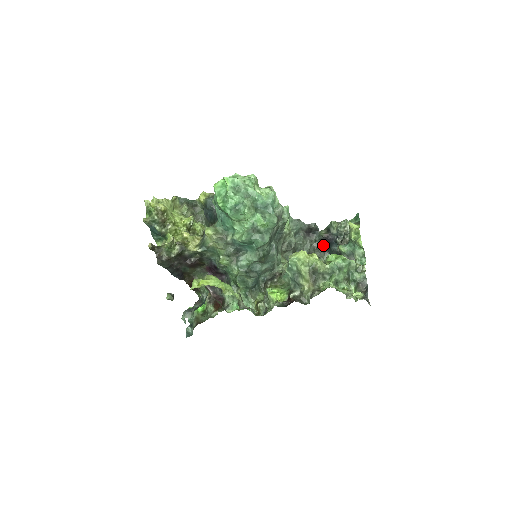
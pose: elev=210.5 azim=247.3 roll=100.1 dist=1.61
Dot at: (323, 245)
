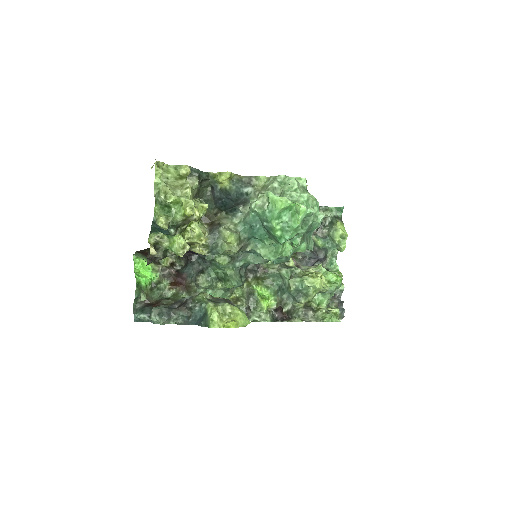
Dot at: occluded
